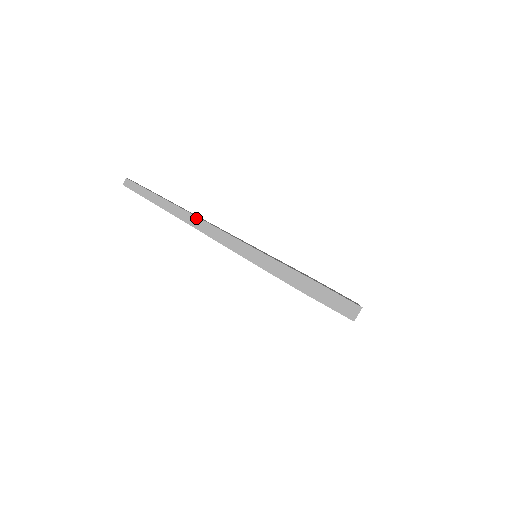
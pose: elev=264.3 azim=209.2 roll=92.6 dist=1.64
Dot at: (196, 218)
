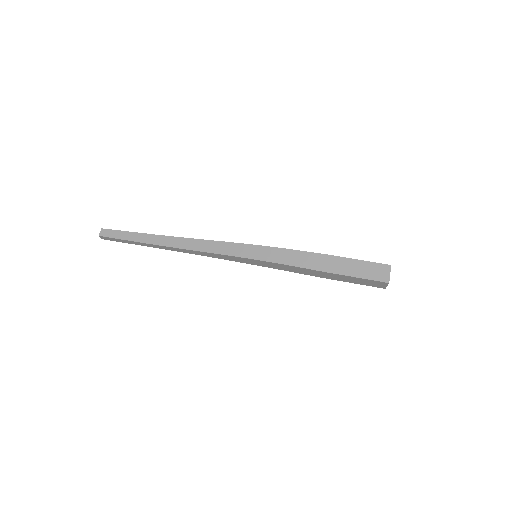
Dot at: (181, 239)
